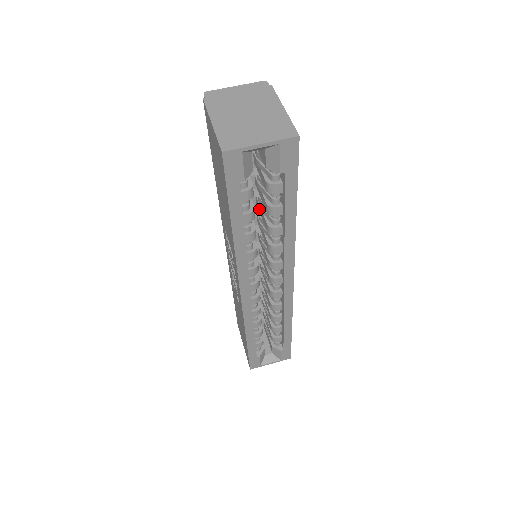
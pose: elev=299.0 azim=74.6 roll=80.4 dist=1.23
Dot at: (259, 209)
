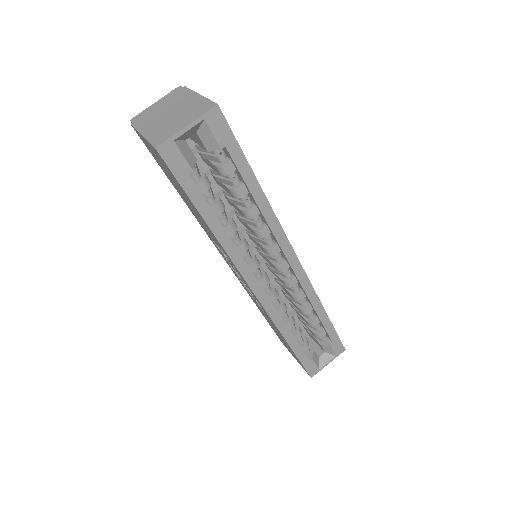
Dot at: (231, 204)
